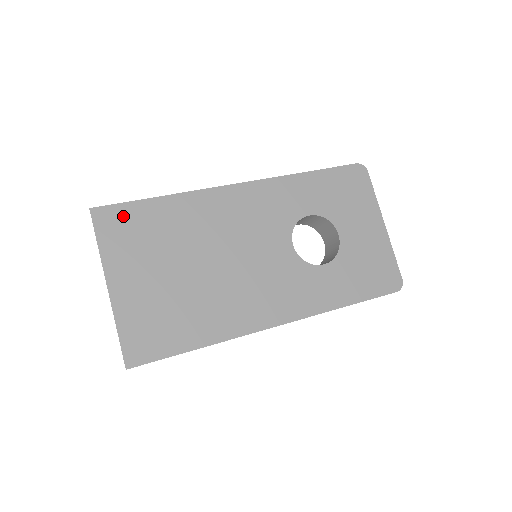
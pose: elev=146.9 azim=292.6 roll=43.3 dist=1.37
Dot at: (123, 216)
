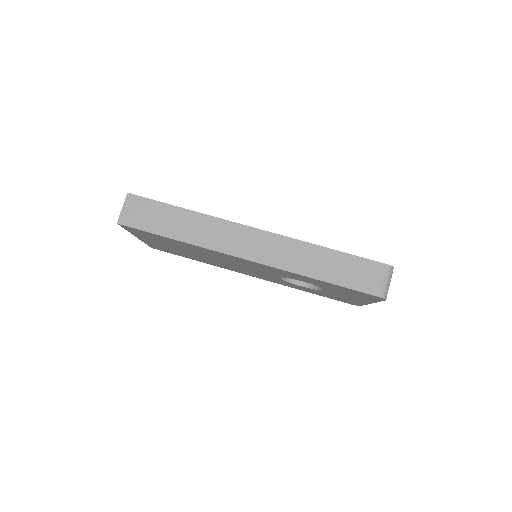
Dot at: (144, 233)
